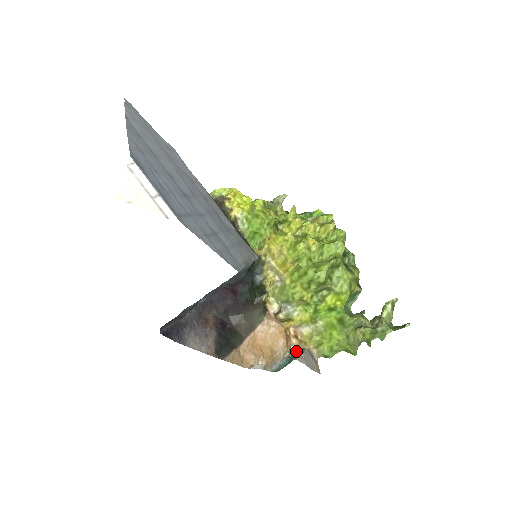
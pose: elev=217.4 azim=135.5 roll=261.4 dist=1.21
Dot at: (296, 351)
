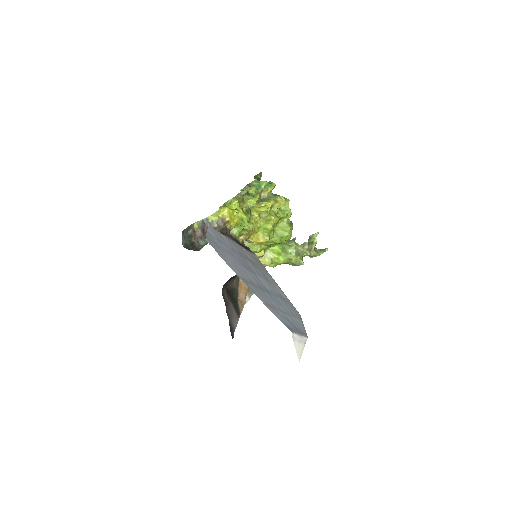
Dot at: occluded
